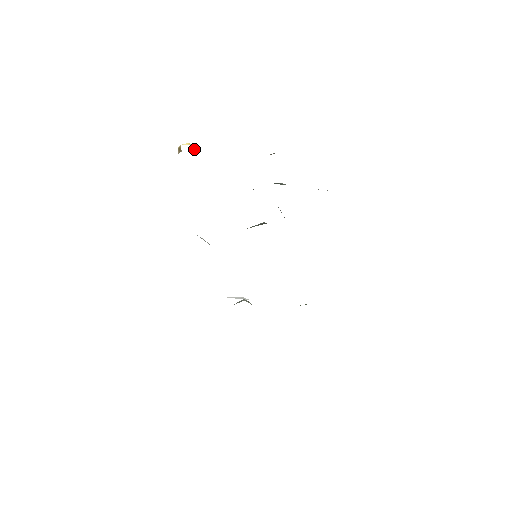
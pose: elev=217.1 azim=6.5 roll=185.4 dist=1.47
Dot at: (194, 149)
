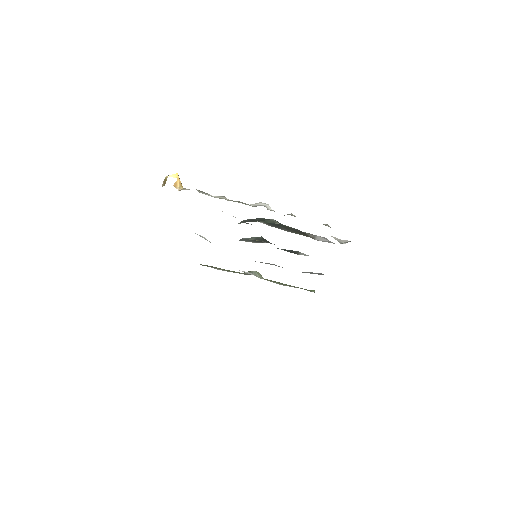
Dot at: (179, 183)
